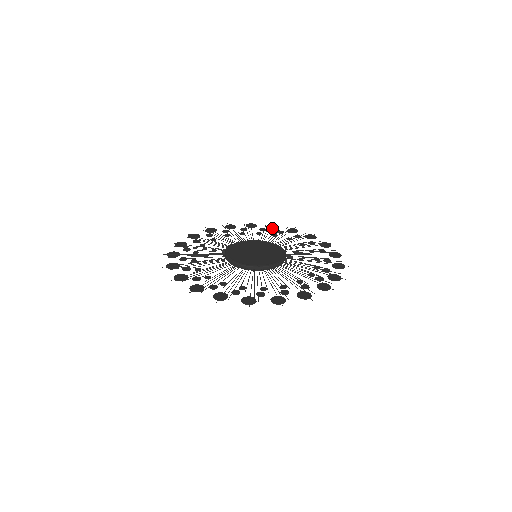
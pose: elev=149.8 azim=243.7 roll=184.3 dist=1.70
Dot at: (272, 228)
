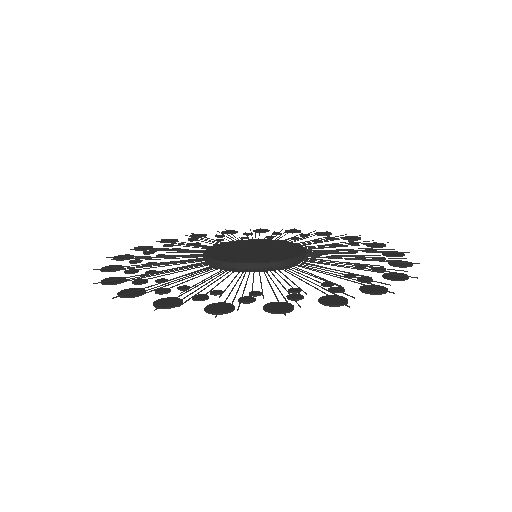
Dot at: (231, 232)
